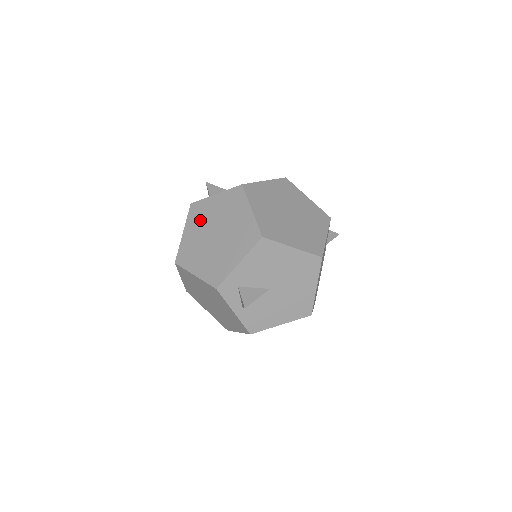
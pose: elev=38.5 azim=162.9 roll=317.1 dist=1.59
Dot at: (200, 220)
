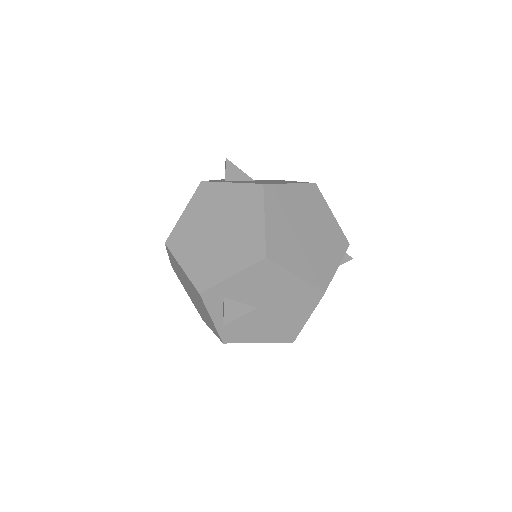
Dot at: (205, 206)
